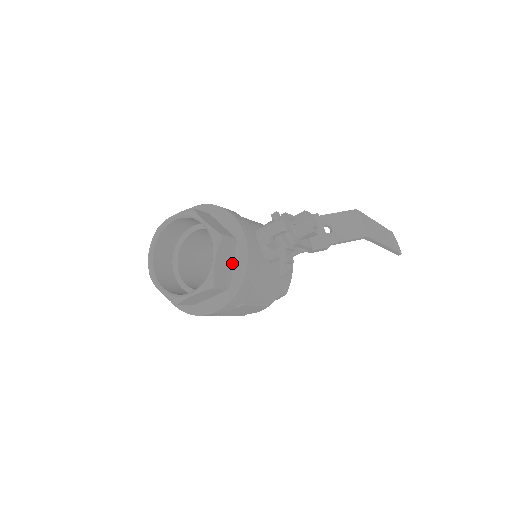
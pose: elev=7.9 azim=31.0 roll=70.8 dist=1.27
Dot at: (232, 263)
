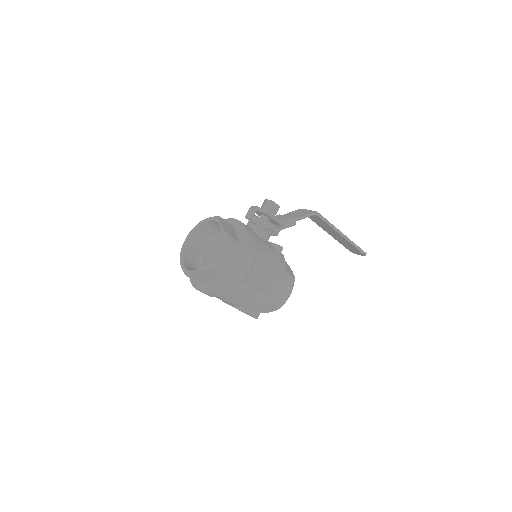
Dot at: (235, 233)
